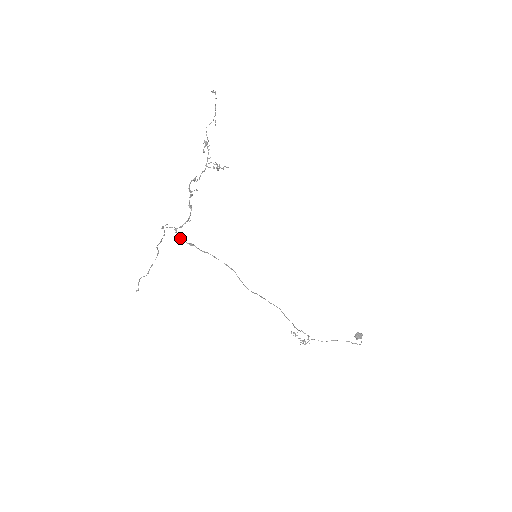
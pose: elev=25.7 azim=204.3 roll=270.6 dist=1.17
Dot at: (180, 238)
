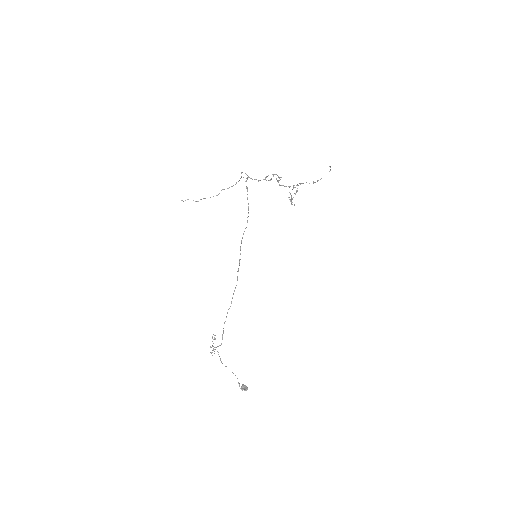
Dot at: (246, 181)
